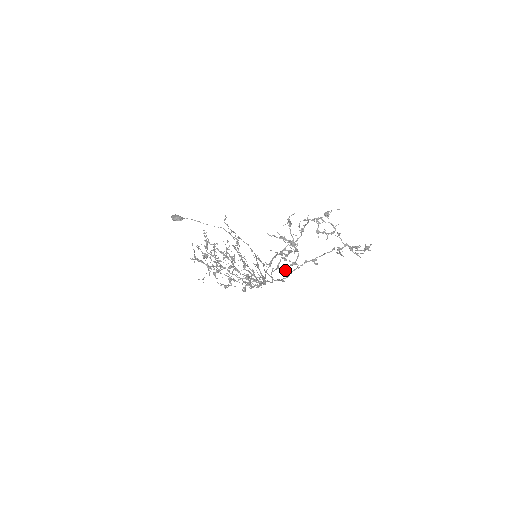
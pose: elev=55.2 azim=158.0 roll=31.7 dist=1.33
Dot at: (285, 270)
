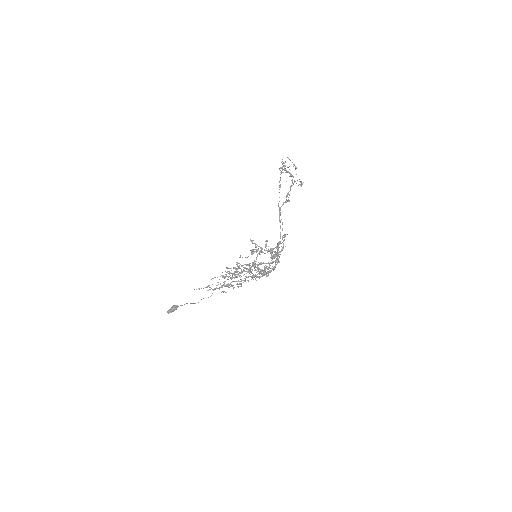
Dot at: occluded
